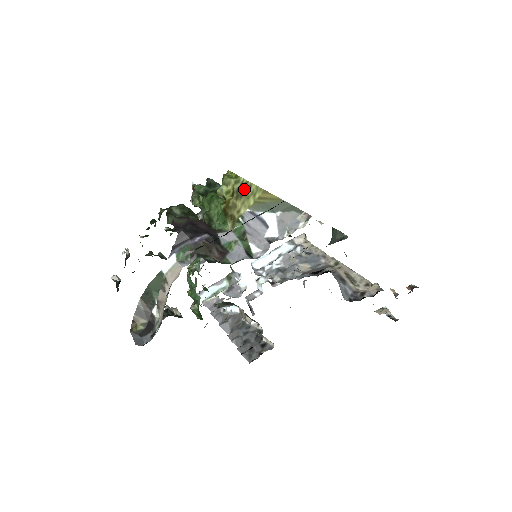
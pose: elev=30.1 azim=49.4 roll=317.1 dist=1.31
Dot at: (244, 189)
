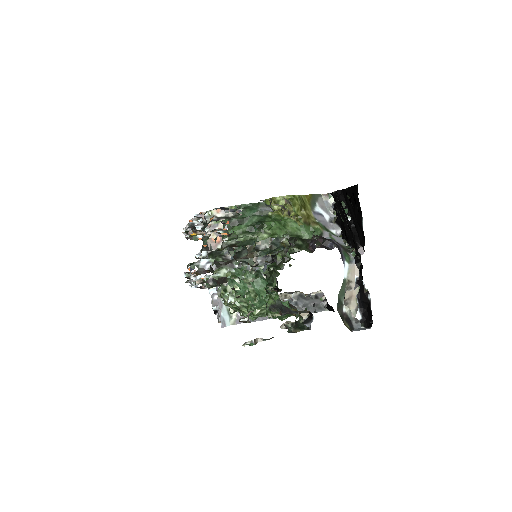
Dot at: (302, 201)
